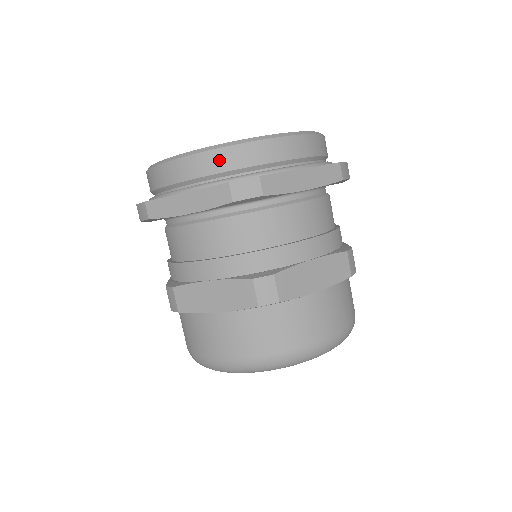
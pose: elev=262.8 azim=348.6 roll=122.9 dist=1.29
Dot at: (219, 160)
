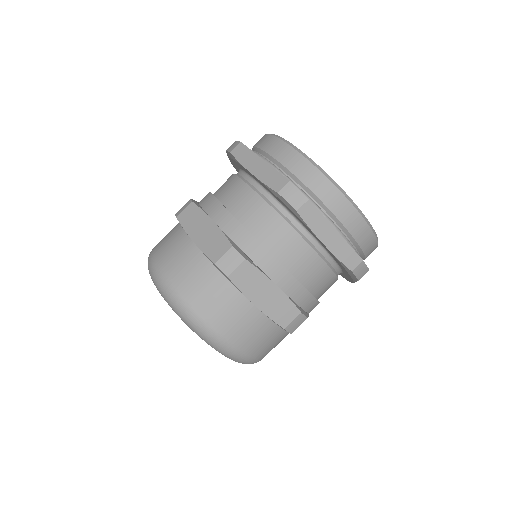
Dot at: (303, 168)
